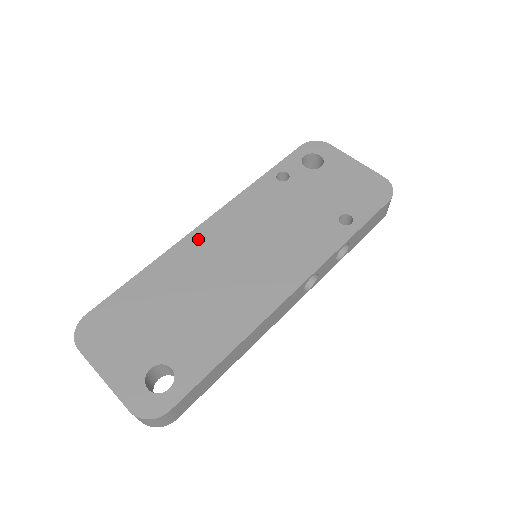
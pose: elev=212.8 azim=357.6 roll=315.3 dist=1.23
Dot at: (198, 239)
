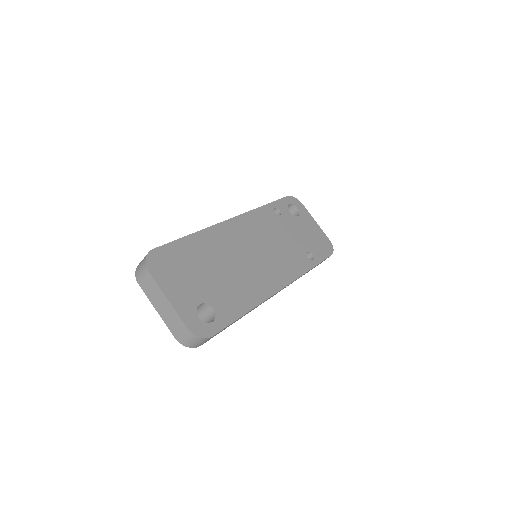
Dot at: (228, 229)
